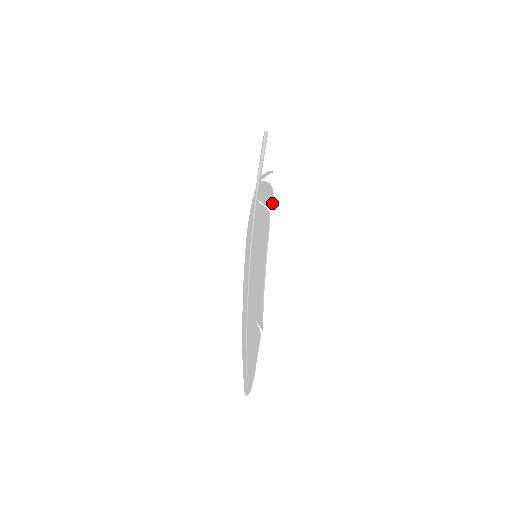
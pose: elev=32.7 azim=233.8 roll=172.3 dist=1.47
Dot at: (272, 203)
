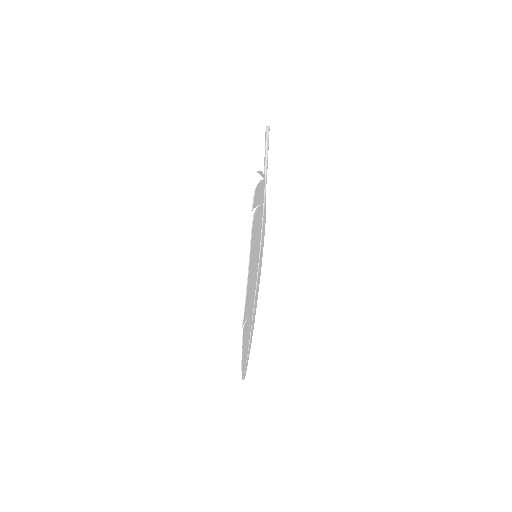
Dot at: (252, 206)
